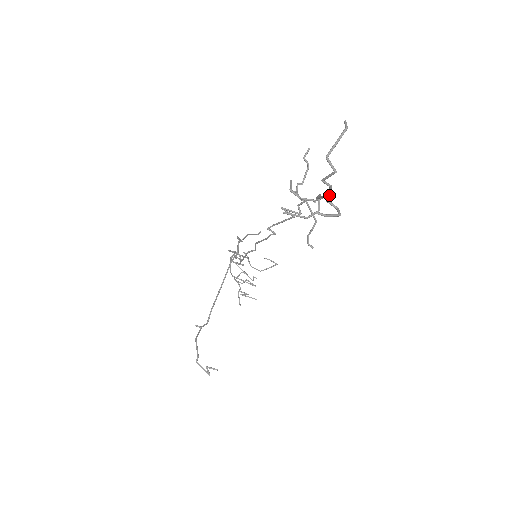
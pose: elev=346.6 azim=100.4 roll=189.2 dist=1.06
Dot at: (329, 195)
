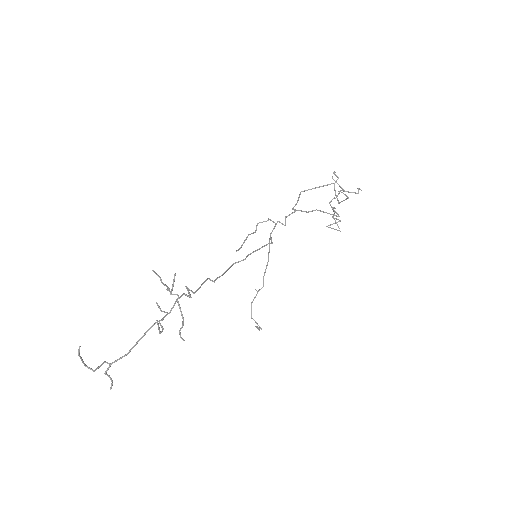
Dot at: occluded
